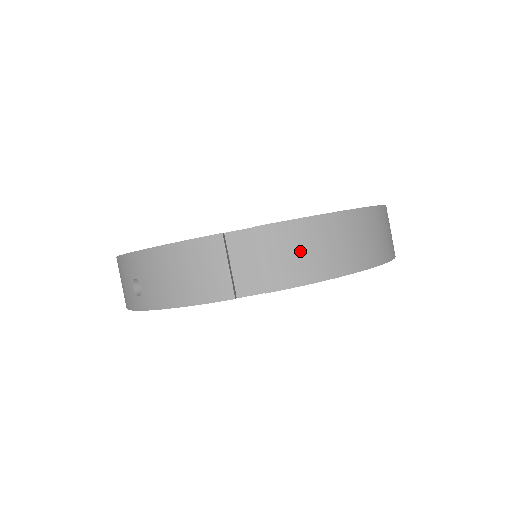
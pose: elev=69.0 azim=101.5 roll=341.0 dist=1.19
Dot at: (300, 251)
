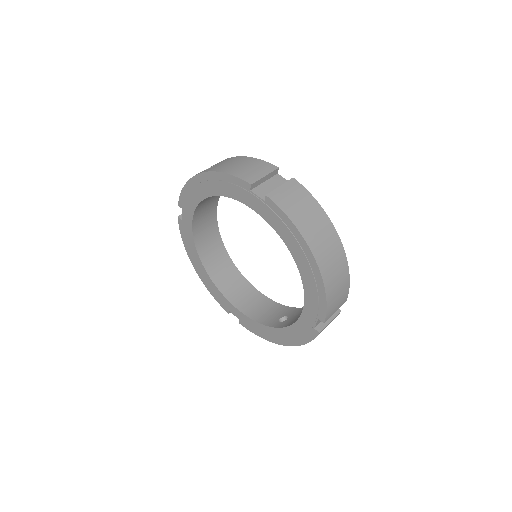
Dot at: (299, 204)
